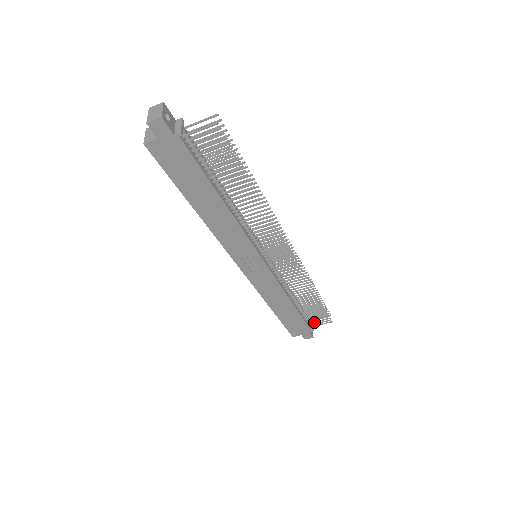
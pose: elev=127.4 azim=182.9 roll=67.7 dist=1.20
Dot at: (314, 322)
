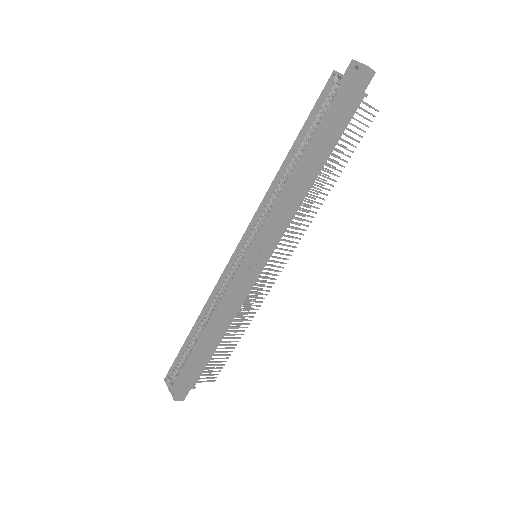
Dot at: (204, 375)
